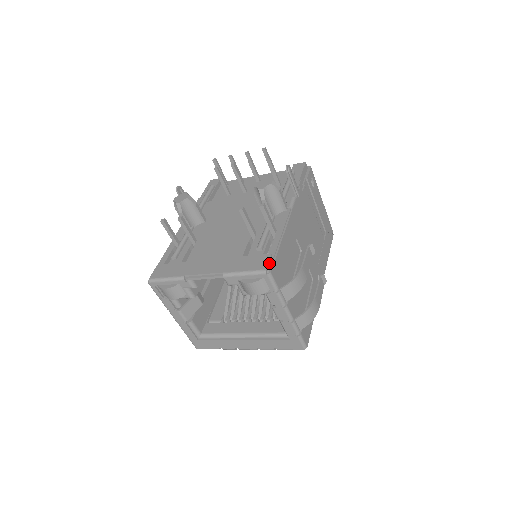
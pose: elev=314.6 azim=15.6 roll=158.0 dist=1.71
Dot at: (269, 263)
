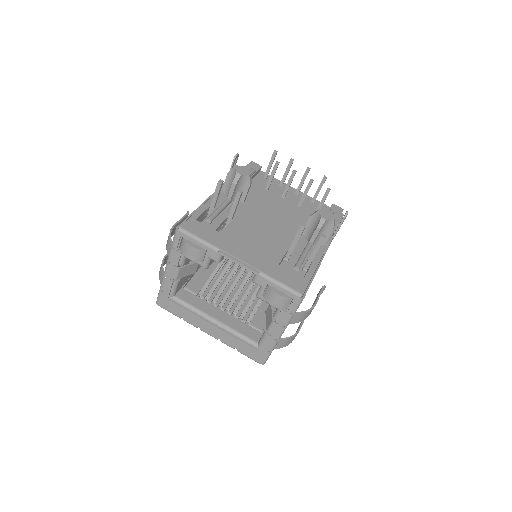
Dot at: (304, 288)
